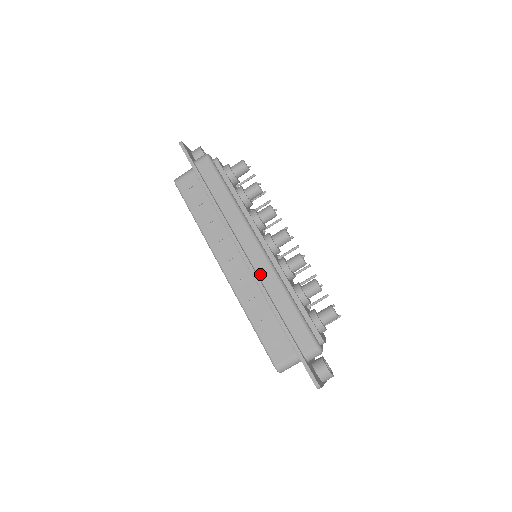
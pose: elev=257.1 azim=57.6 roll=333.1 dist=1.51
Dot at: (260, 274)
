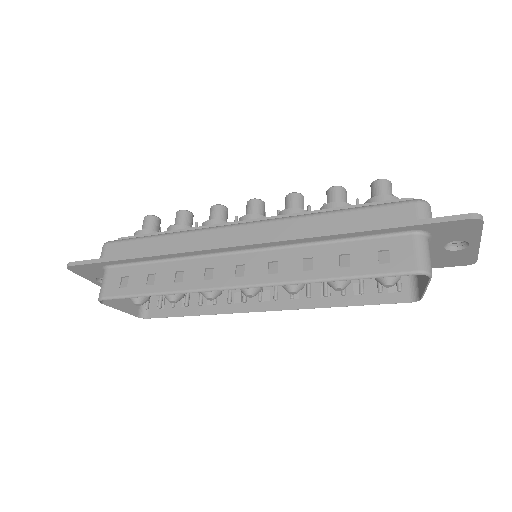
Dot at: (277, 236)
